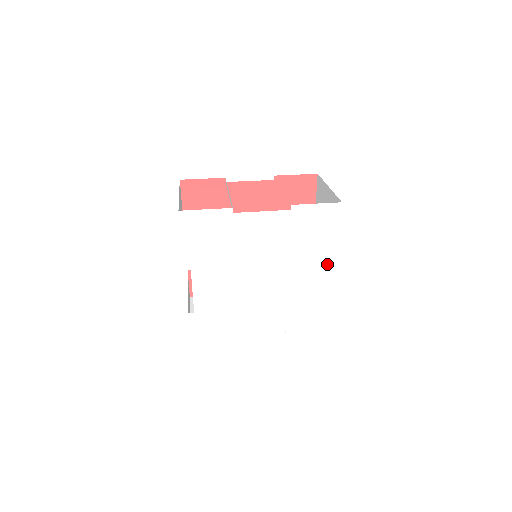
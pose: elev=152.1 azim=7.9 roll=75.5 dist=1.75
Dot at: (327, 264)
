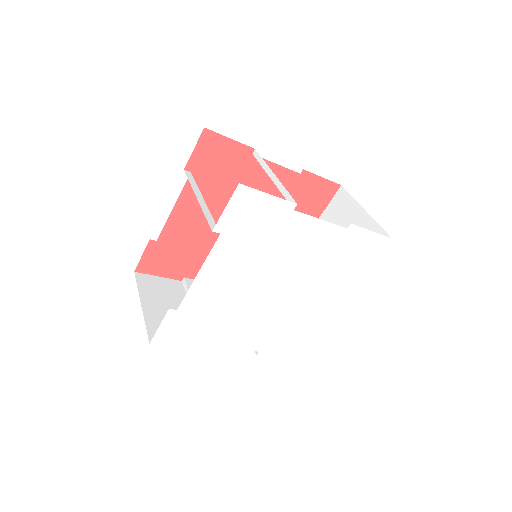
Dot at: (339, 294)
